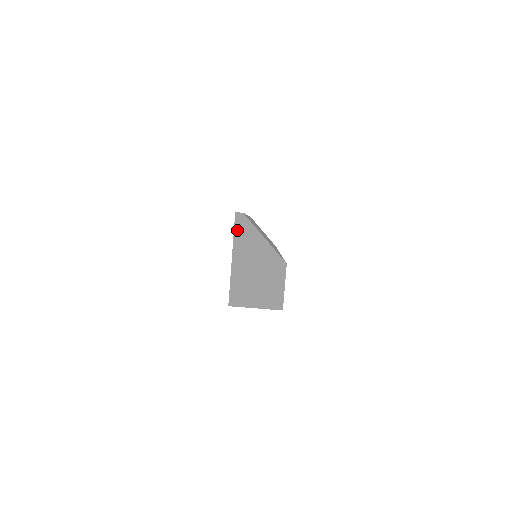
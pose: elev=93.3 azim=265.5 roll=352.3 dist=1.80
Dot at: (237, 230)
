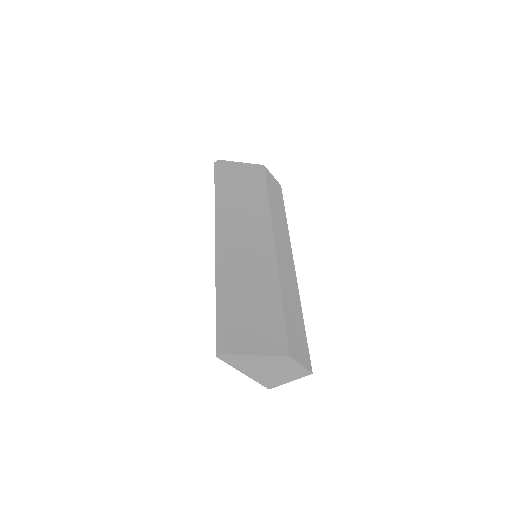
Dot at: (230, 363)
